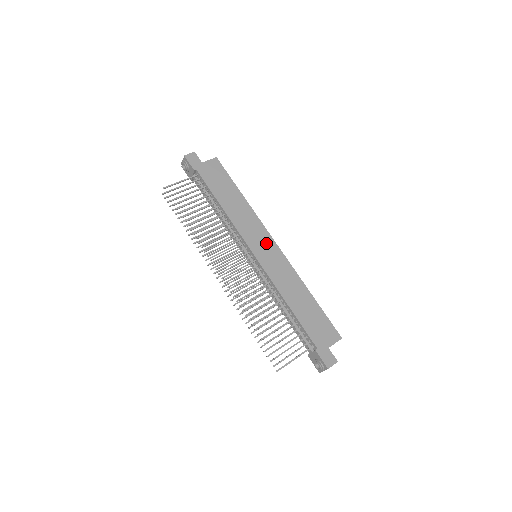
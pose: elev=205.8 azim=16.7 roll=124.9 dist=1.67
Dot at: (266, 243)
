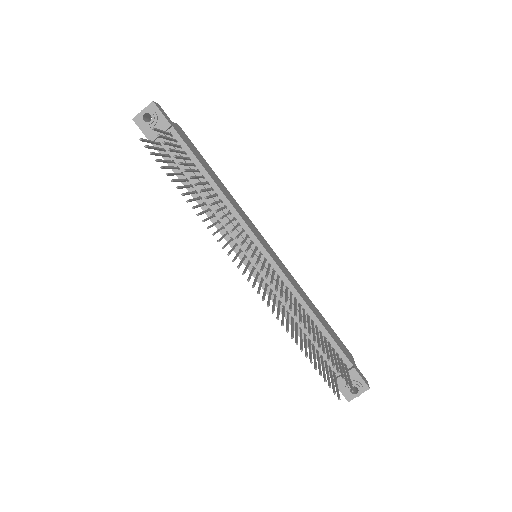
Dot at: (264, 241)
